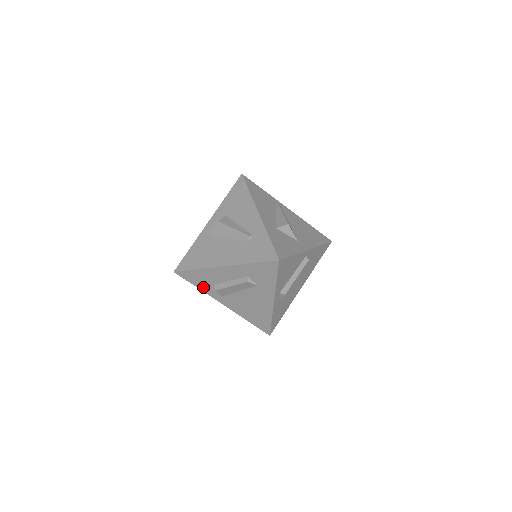
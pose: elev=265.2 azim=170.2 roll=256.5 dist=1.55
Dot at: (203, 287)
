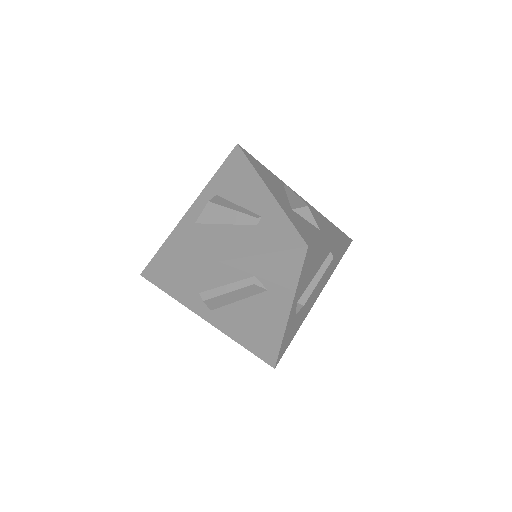
Dot at: (183, 297)
